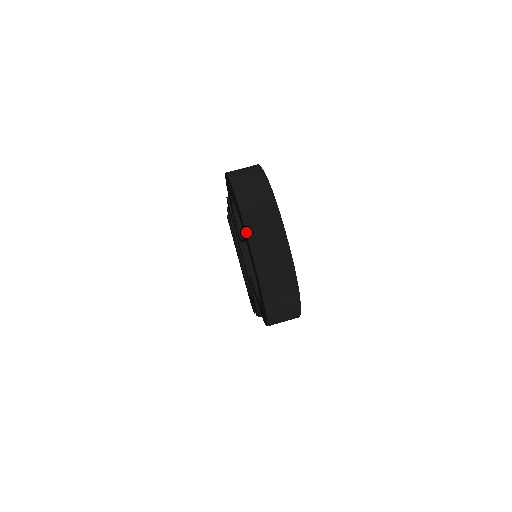
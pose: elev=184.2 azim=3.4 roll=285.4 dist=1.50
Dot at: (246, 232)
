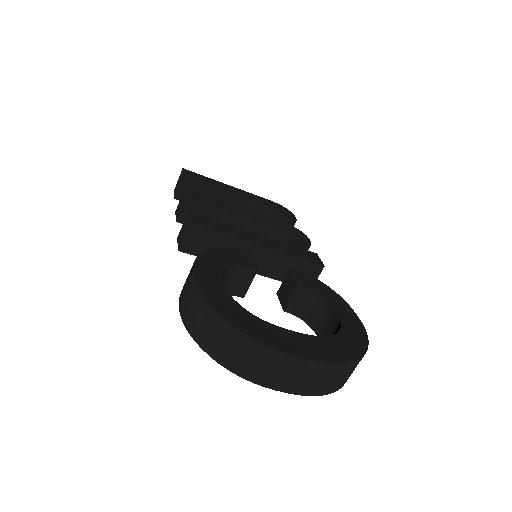
Dot at: occluded
